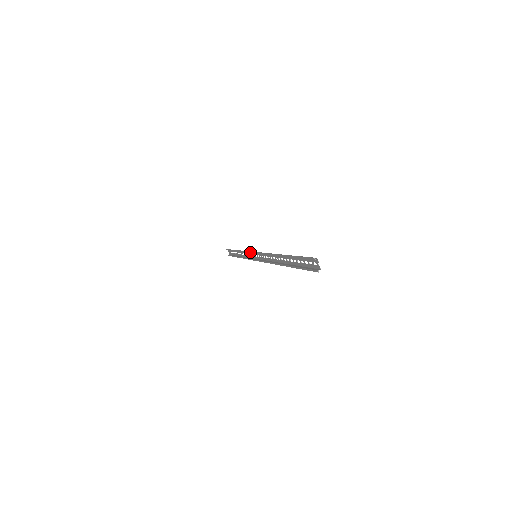
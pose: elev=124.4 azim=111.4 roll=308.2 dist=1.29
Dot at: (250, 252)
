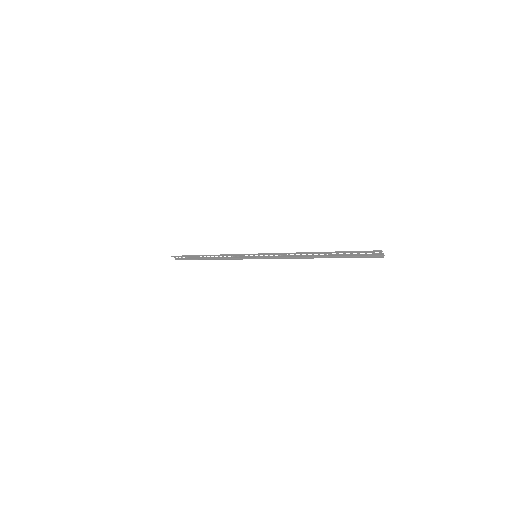
Dot at: occluded
